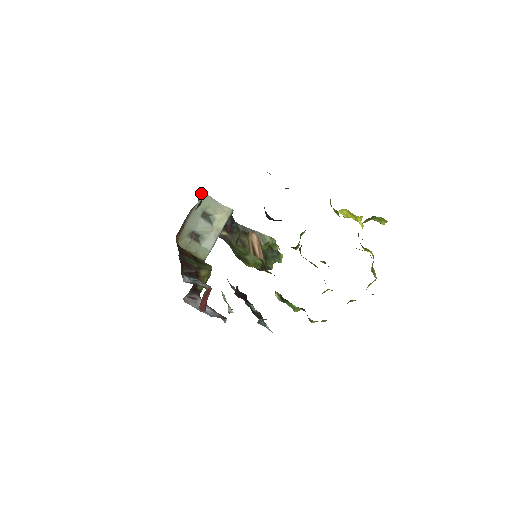
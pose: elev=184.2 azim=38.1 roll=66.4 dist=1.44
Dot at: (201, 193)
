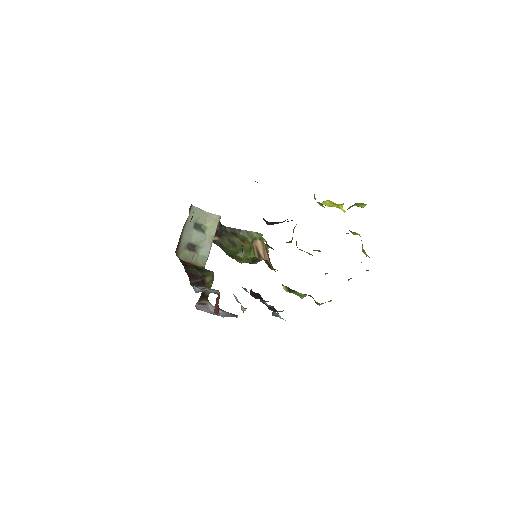
Dot at: (190, 207)
